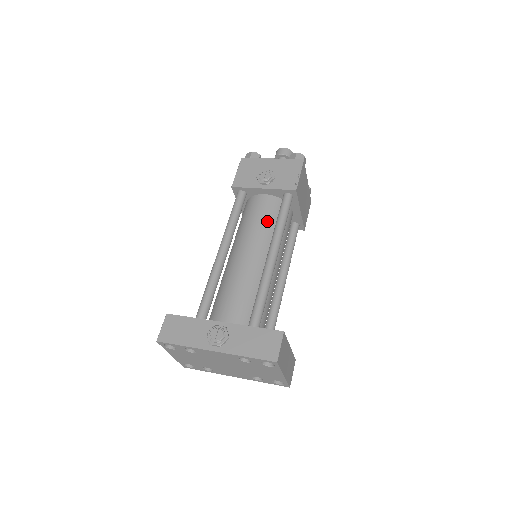
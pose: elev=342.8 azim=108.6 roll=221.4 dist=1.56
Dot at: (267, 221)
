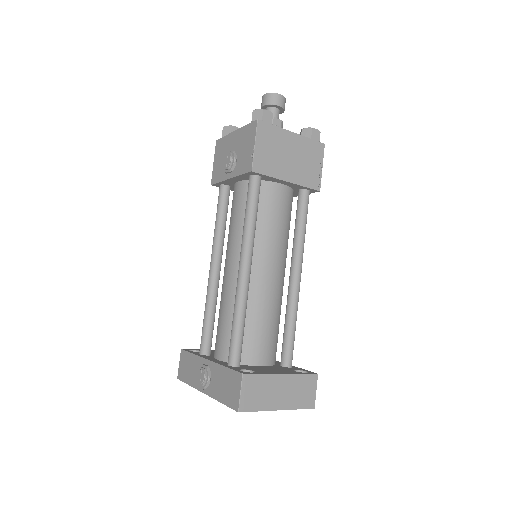
Dot at: (242, 218)
